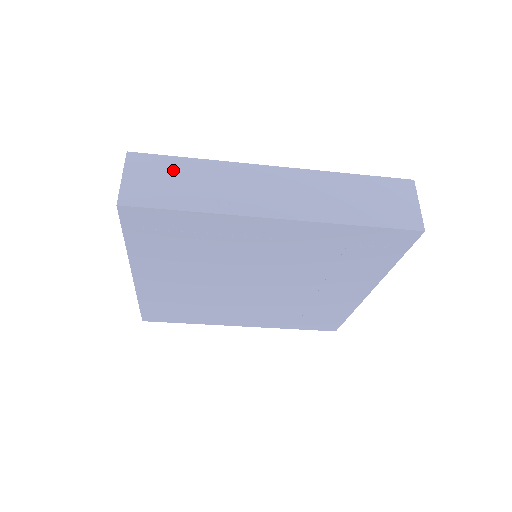
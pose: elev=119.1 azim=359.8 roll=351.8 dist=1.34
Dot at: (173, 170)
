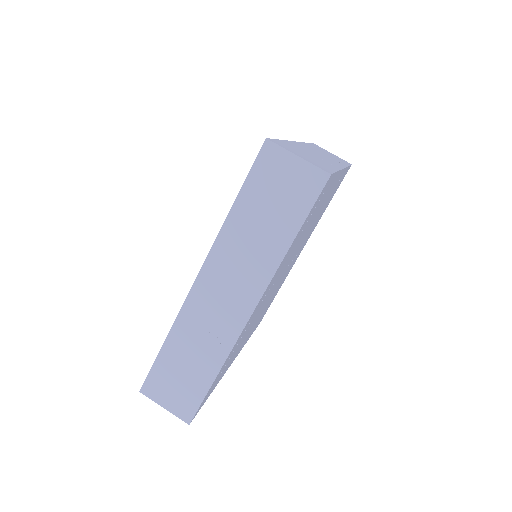
Dot at: (170, 369)
